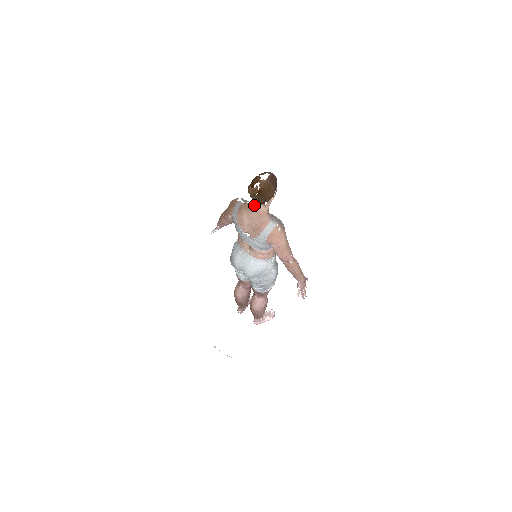
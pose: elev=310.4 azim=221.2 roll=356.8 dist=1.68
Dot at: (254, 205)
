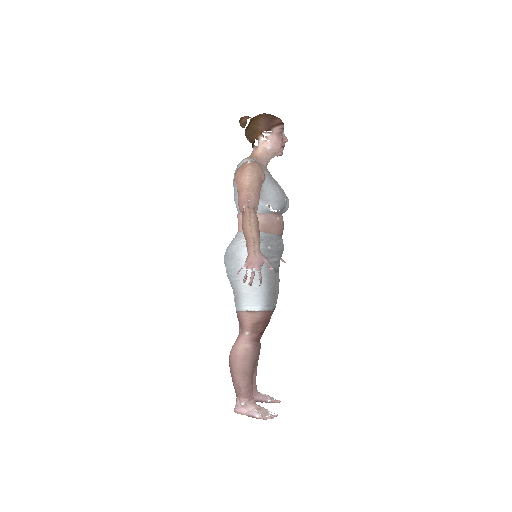
Dot at: occluded
